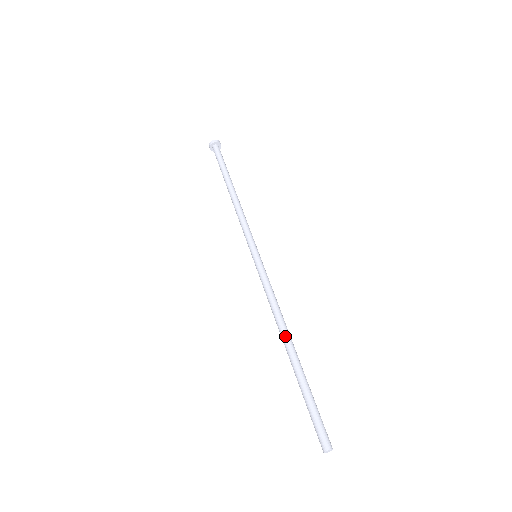
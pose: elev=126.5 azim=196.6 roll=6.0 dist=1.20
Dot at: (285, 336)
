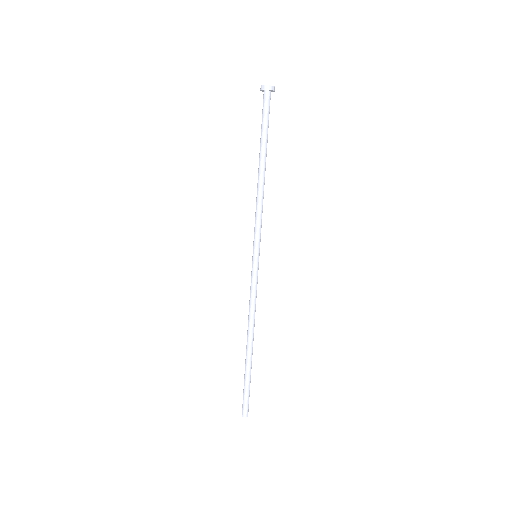
Dot at: (249, 338)
